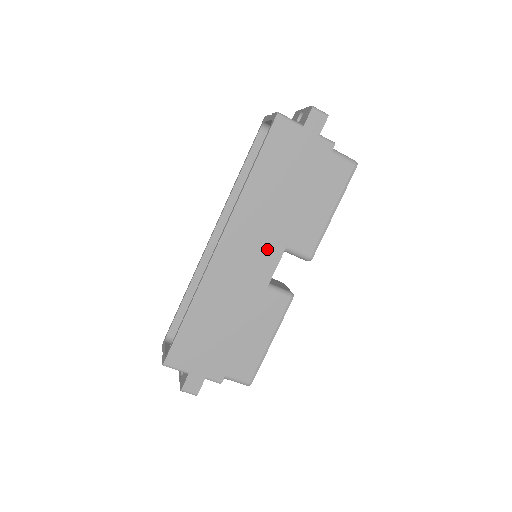
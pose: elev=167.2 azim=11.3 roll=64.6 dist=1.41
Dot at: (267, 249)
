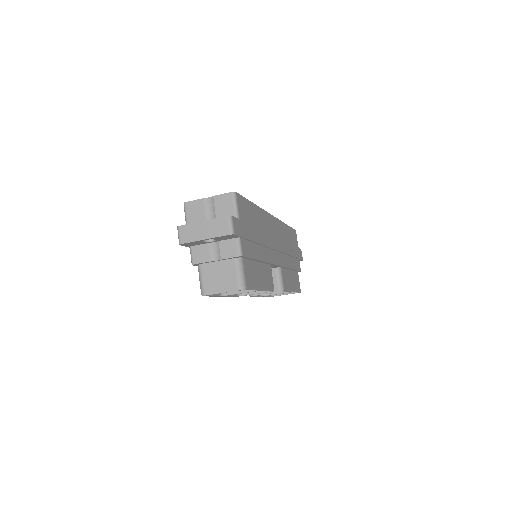
Dot at: (279, 253)
